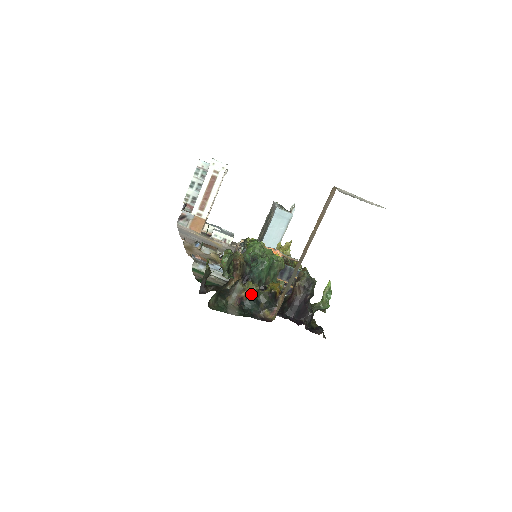
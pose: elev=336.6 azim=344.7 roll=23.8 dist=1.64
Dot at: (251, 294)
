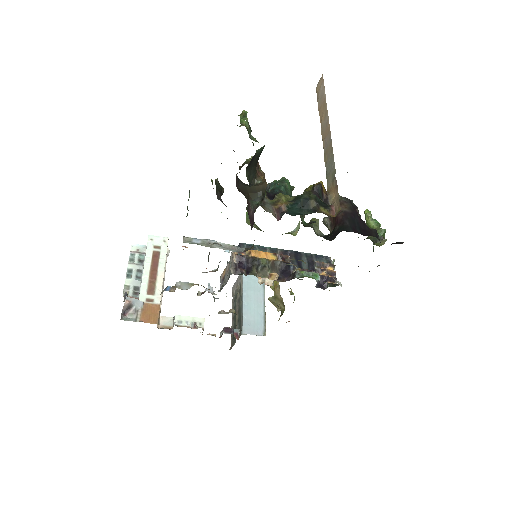
Dot at: (290, 202)
